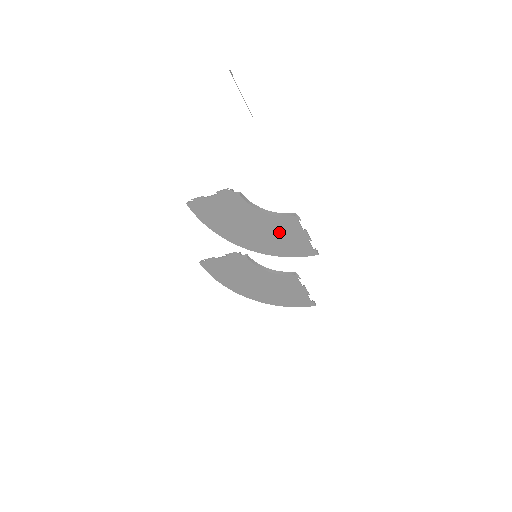
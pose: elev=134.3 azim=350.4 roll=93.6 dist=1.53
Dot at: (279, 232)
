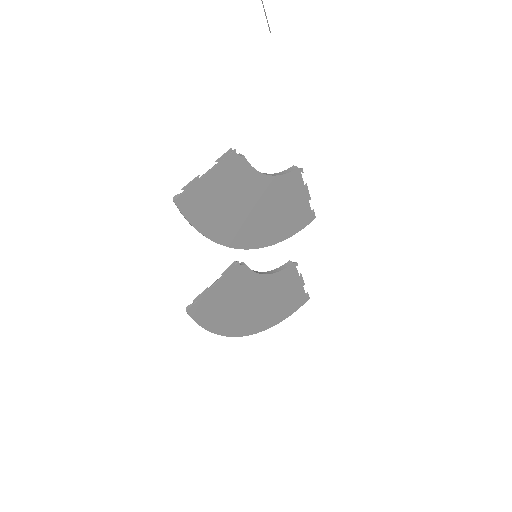
Dot at: (282, 201)
